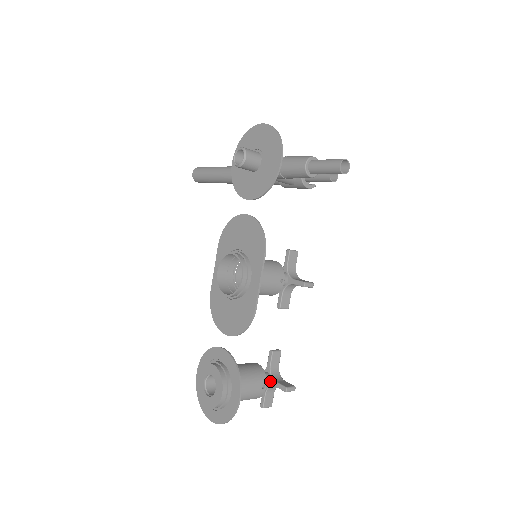
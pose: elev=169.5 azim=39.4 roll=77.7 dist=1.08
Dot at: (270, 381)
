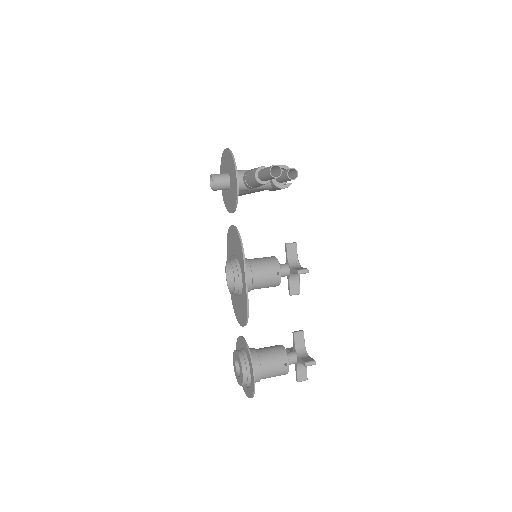
Dot at: (296, 358)
